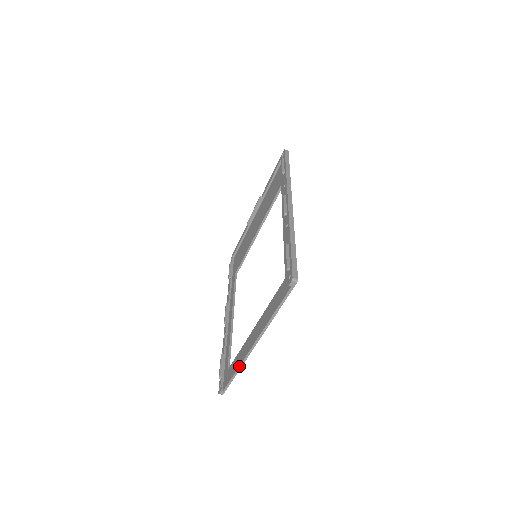
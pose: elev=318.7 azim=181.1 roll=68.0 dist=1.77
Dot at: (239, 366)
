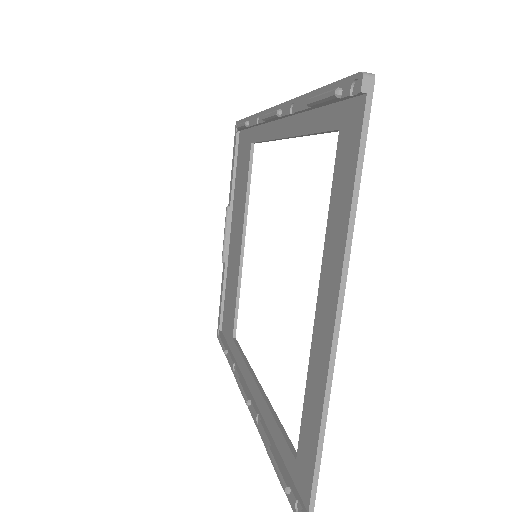
Dot at: (322, 406)
